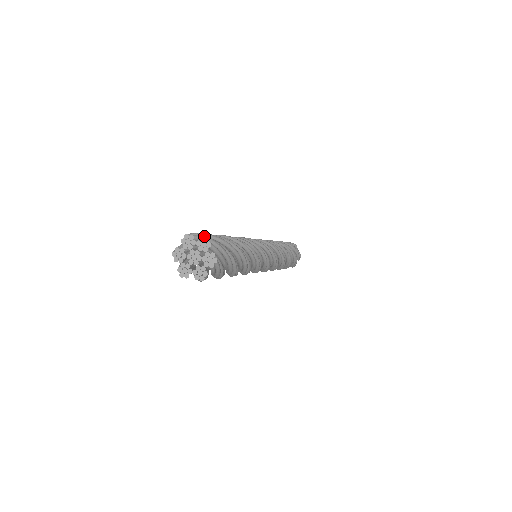
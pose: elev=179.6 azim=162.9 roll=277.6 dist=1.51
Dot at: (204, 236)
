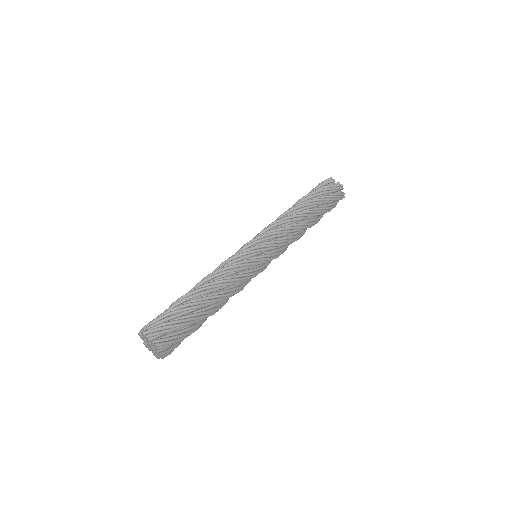
Dot at: (148, 326)
